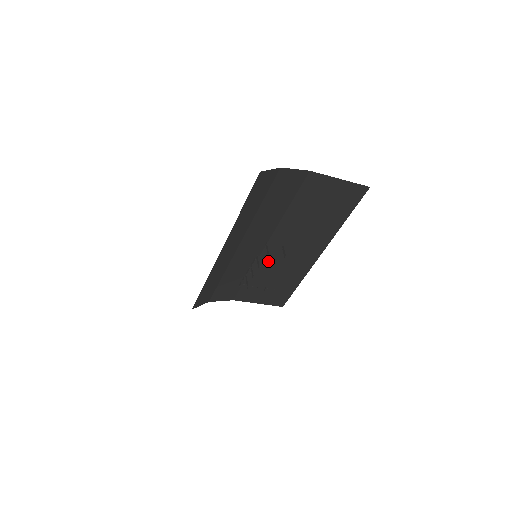
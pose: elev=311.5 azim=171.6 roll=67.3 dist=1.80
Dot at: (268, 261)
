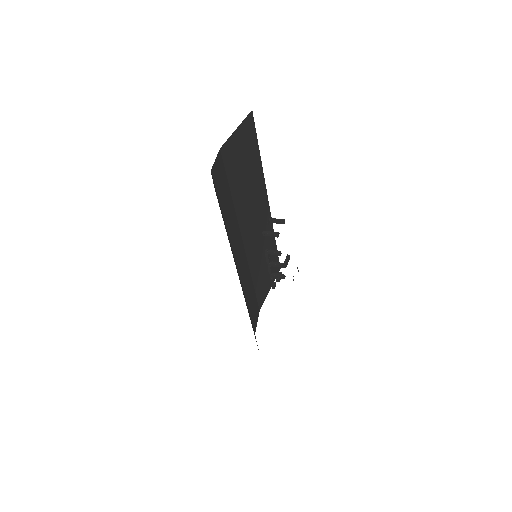
Dot at: (252, 252)
